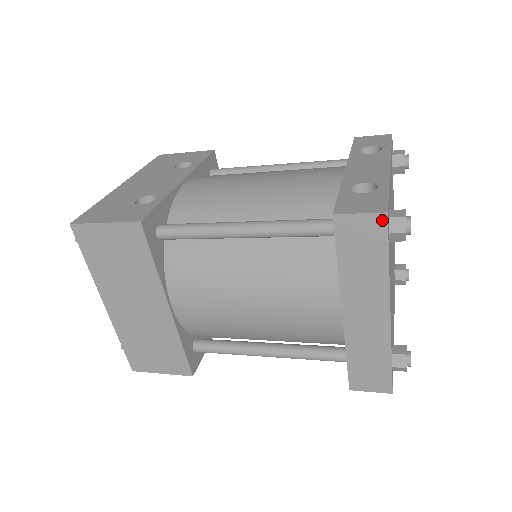
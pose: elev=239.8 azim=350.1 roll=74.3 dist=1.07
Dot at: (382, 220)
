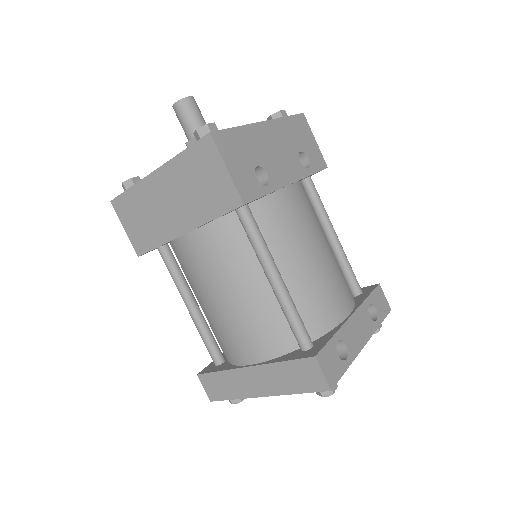
Dot at: (325, 388)
